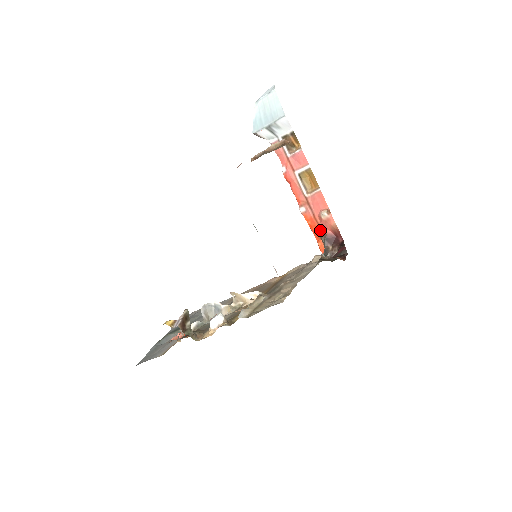
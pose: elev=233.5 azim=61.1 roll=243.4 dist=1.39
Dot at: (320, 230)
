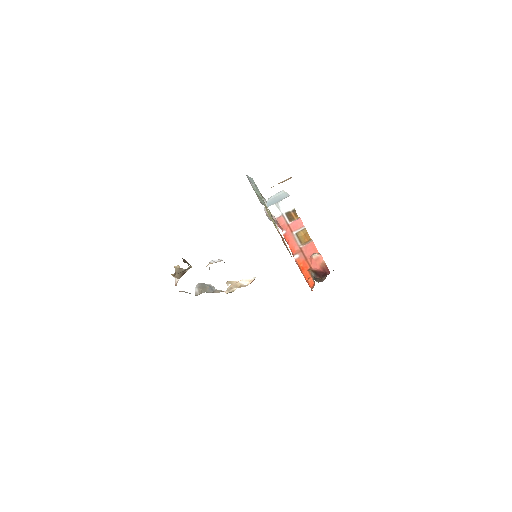
Dot at: (310, 269)
